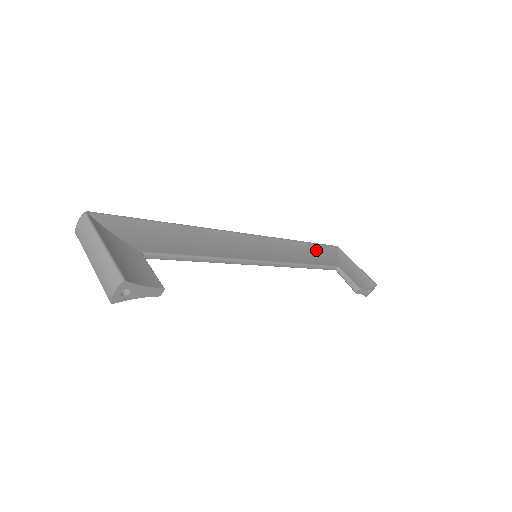
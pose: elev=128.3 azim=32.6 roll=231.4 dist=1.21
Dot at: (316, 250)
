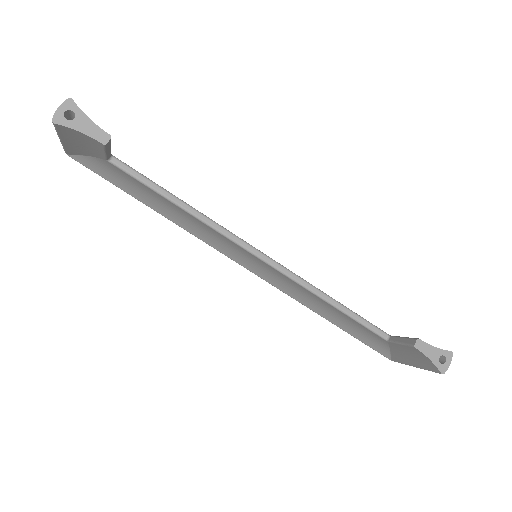
Dot at: occluded
